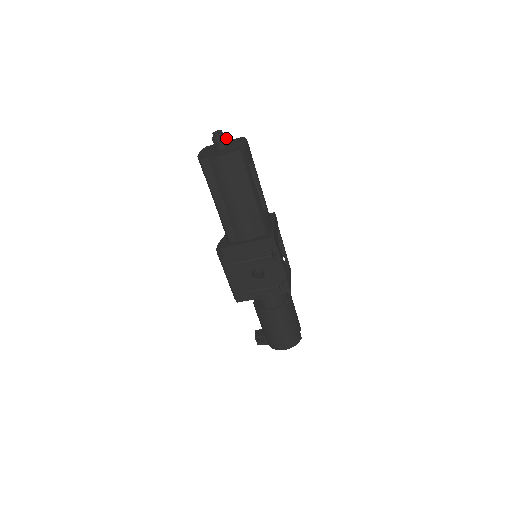
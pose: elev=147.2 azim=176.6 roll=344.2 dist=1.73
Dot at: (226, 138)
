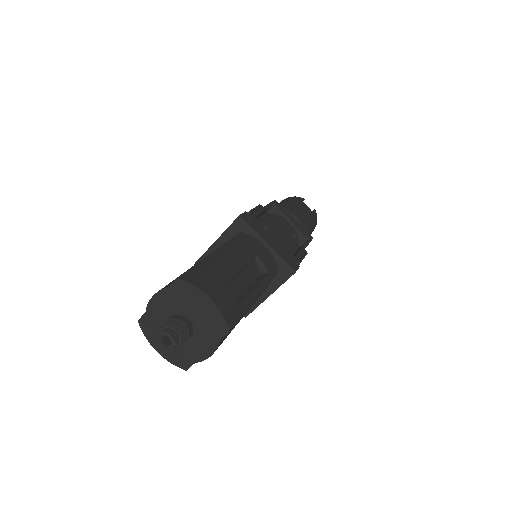
Dot at: (182, 327)
